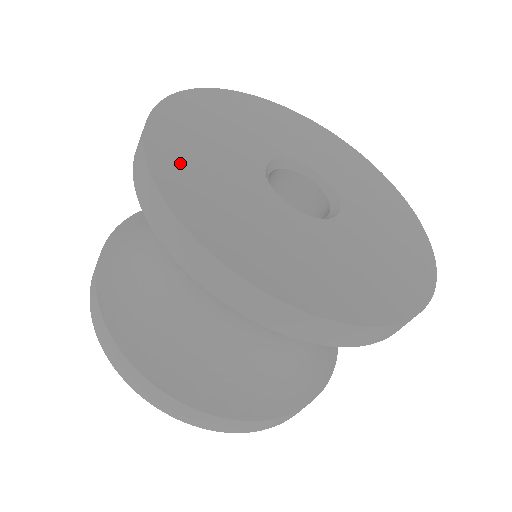
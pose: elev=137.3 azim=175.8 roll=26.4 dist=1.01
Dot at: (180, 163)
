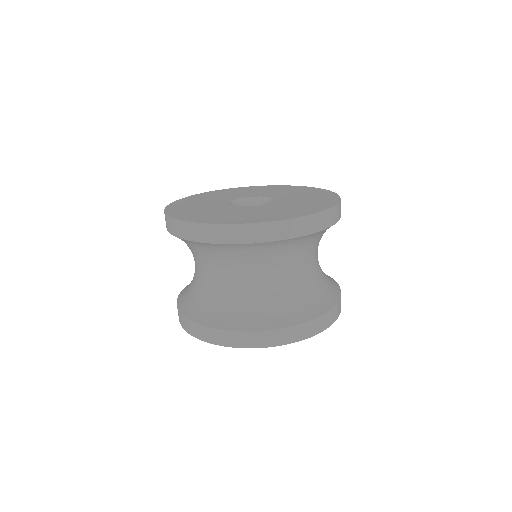
Dot at: (182, 205)
